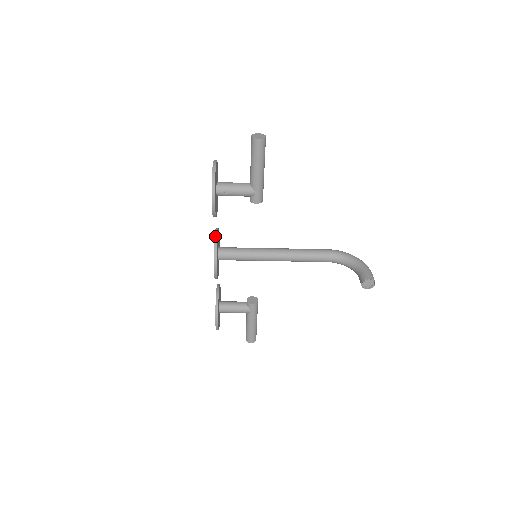
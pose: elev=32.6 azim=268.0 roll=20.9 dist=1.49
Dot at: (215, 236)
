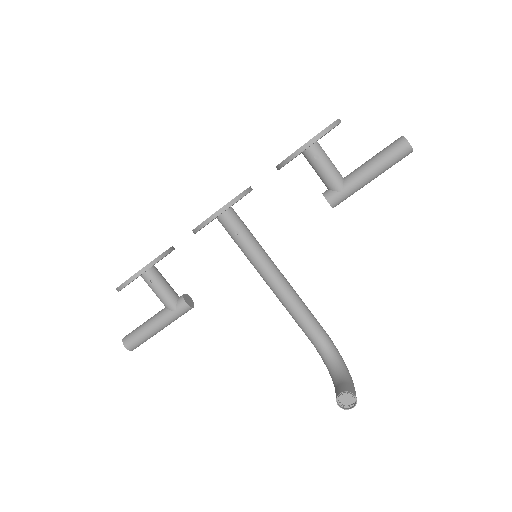
Dot at: (249, 188)
